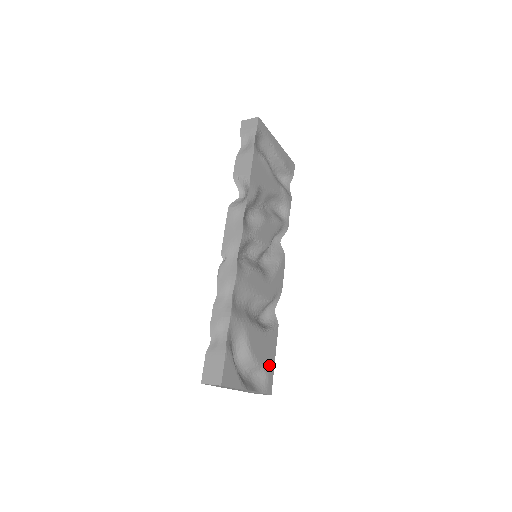
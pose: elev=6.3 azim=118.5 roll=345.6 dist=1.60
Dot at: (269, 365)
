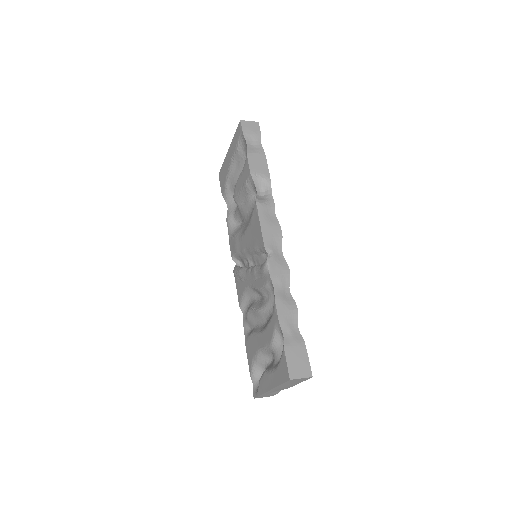
Dot at: occluded
